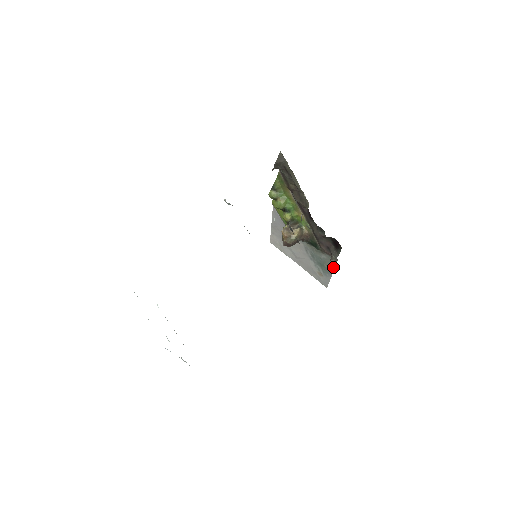
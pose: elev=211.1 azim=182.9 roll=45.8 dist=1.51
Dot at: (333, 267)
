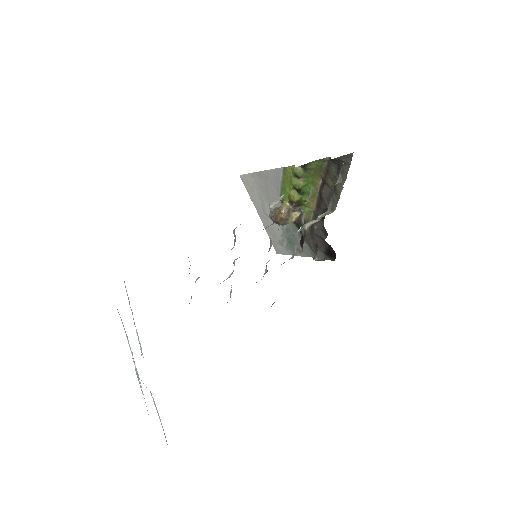
Dot at: (304, 255)
